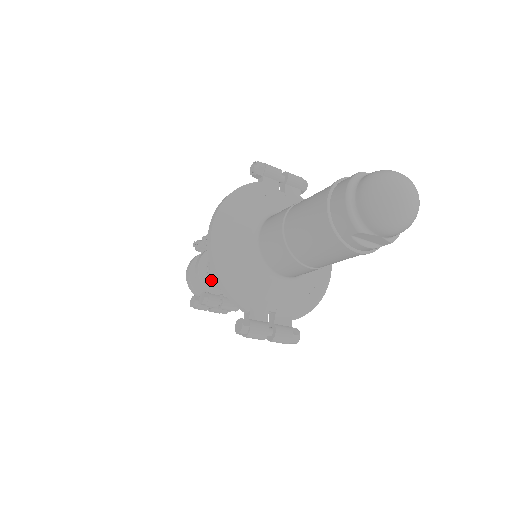
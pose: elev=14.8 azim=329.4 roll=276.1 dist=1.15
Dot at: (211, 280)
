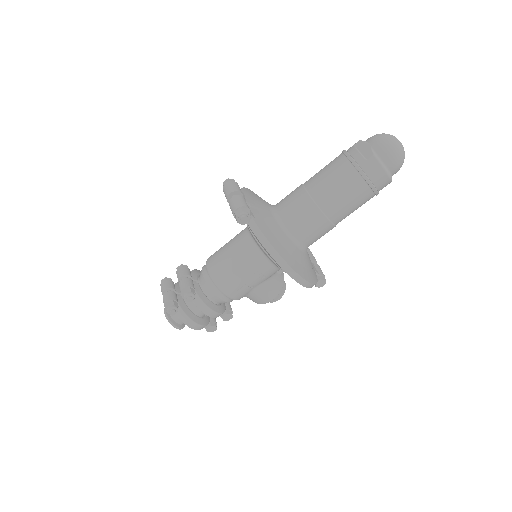
Dot at: occluded
